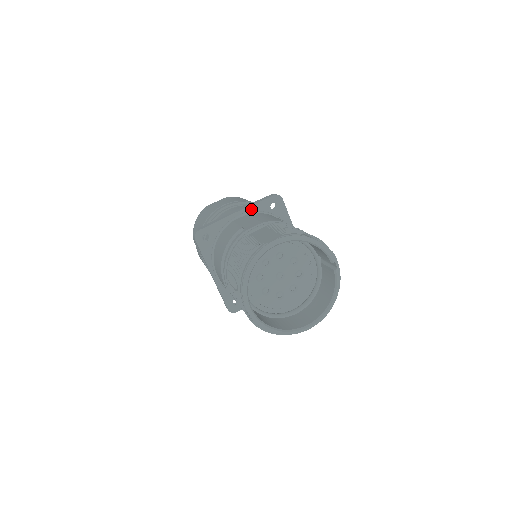
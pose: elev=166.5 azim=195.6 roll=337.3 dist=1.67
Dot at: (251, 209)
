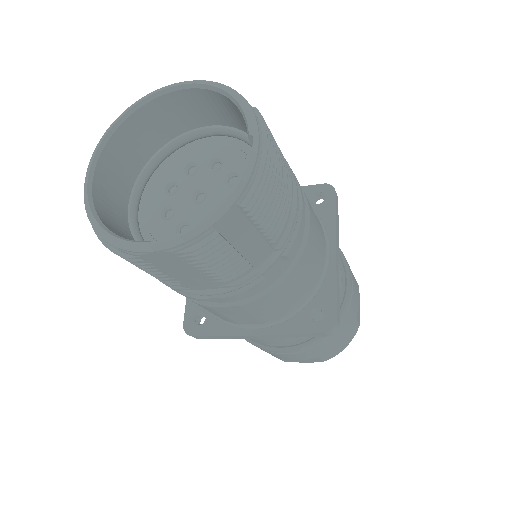
Dot at: occluded
